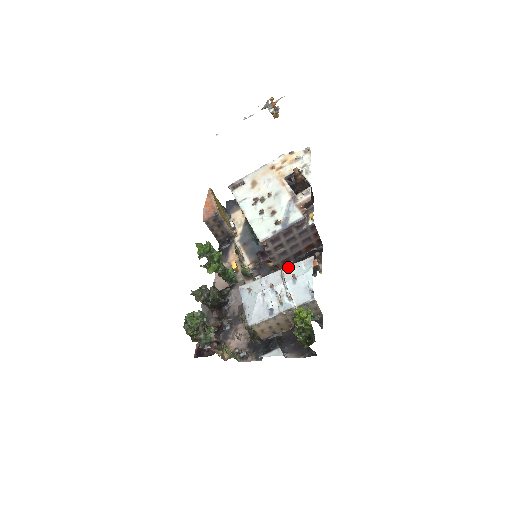
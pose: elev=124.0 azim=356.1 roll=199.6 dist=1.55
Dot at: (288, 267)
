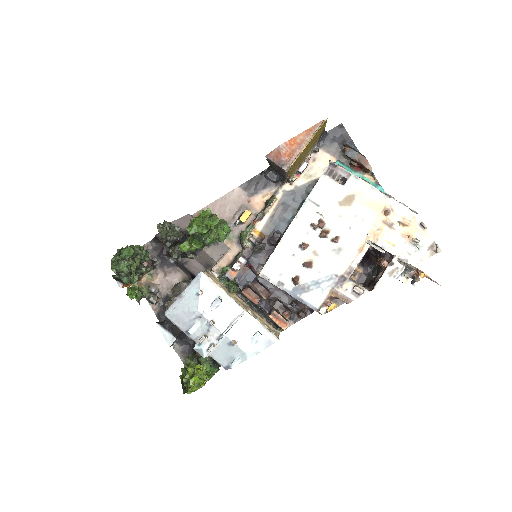
Dot at: (250, 318)
